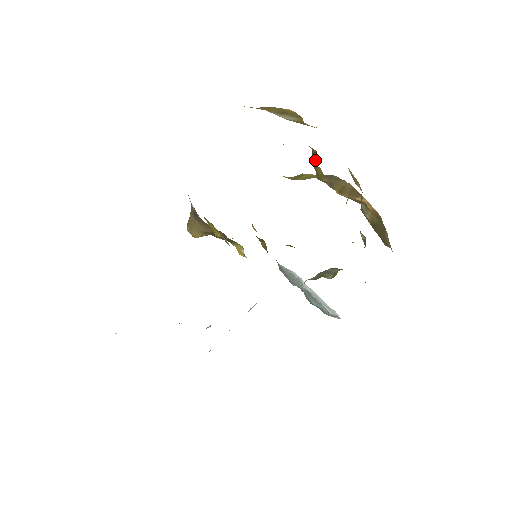
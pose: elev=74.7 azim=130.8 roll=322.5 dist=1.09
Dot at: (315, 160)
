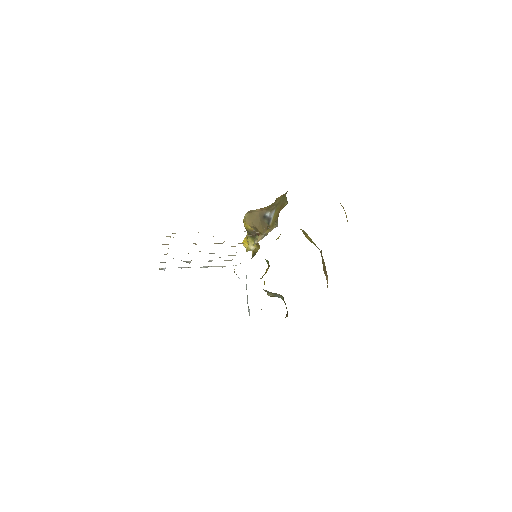
Dot at: occluded
